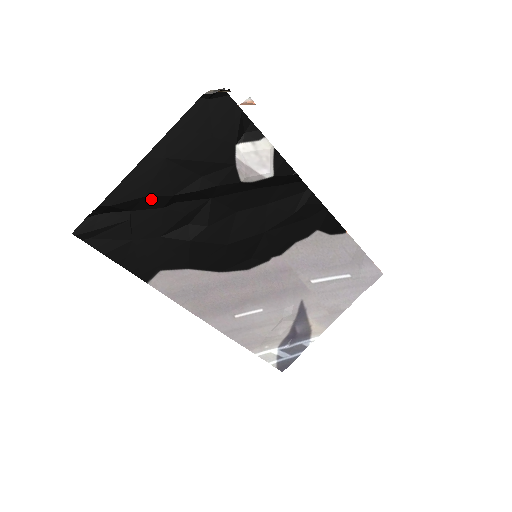
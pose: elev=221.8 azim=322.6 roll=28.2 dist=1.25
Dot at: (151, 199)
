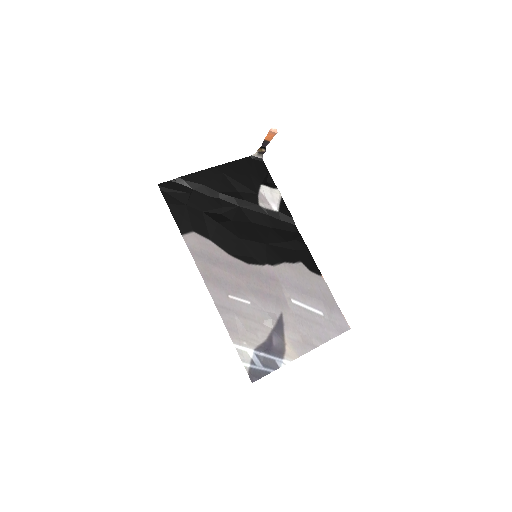
Dot at: (207, 188)
